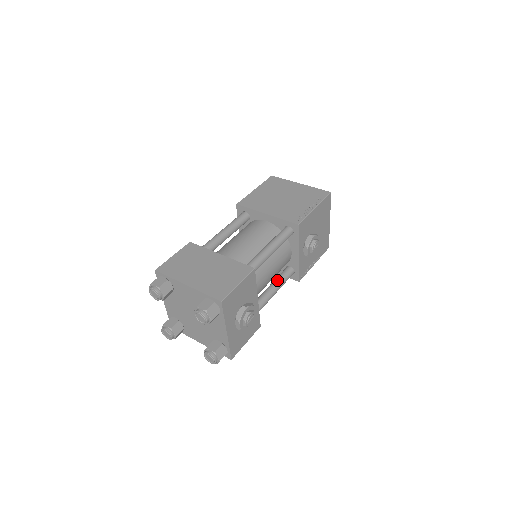
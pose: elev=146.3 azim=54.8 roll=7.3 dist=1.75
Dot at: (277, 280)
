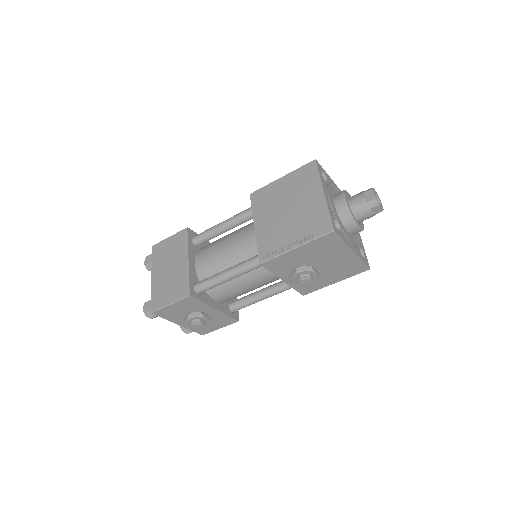
Dot at: (270, 288)
